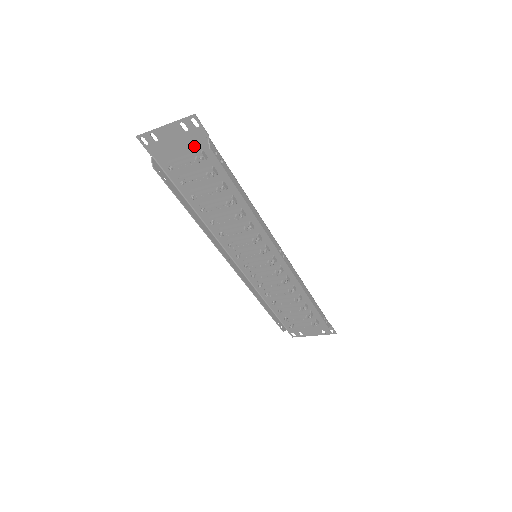
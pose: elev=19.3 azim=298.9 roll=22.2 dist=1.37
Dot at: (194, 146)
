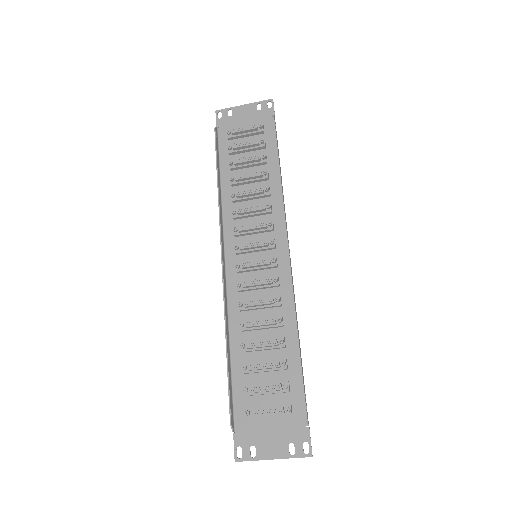
Dot at: (258, 123)
